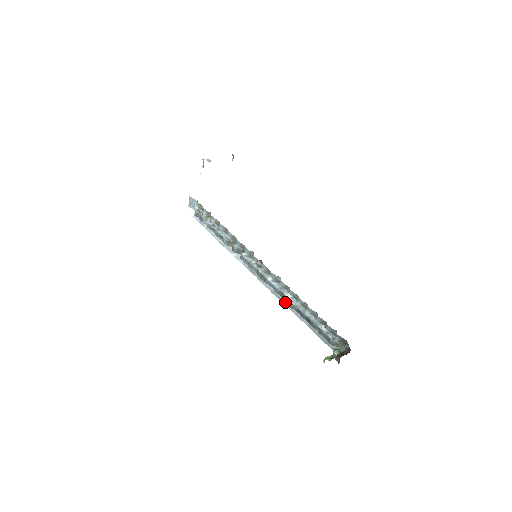
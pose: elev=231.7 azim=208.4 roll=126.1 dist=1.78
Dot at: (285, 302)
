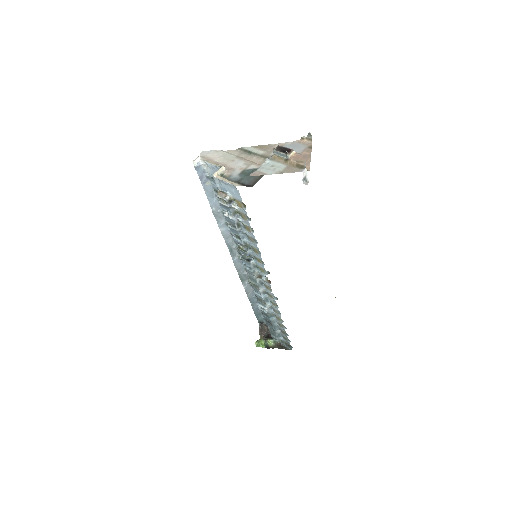
Dot at: (245, 284)
